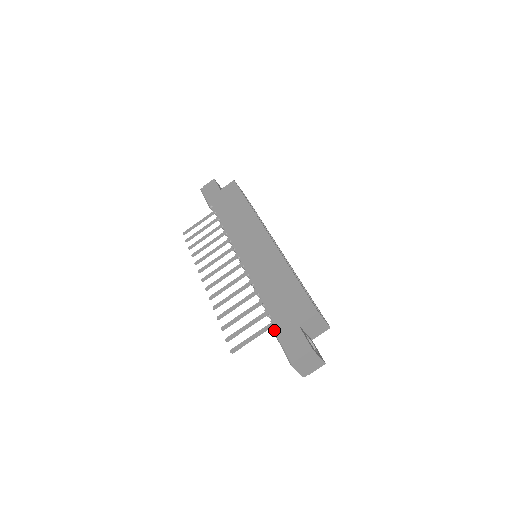
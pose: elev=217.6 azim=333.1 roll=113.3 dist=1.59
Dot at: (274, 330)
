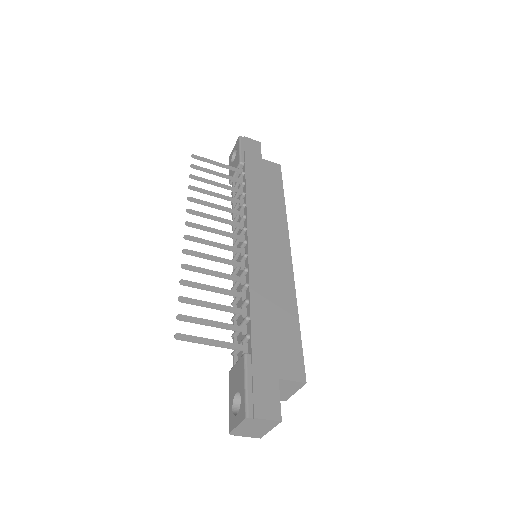
Dot at: (247, 358)
